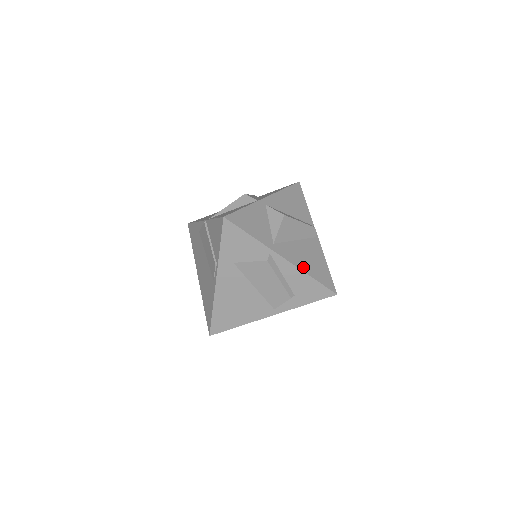
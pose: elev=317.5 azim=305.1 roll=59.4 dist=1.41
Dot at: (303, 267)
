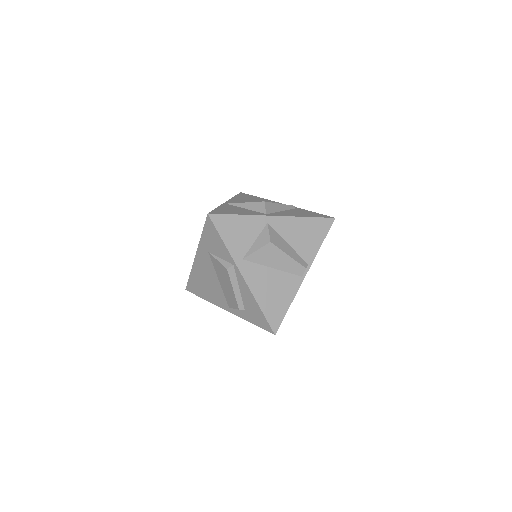
Dot at: (258, 294)
